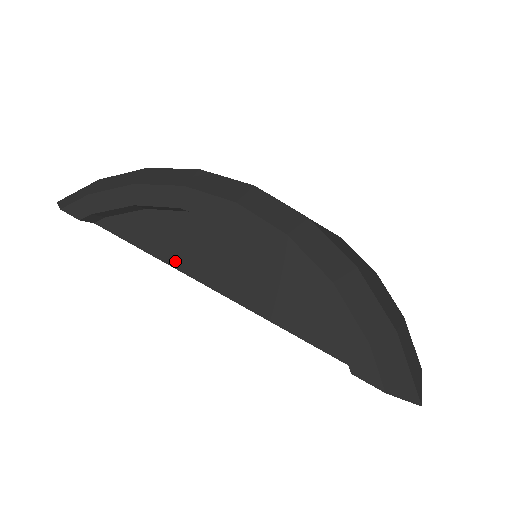
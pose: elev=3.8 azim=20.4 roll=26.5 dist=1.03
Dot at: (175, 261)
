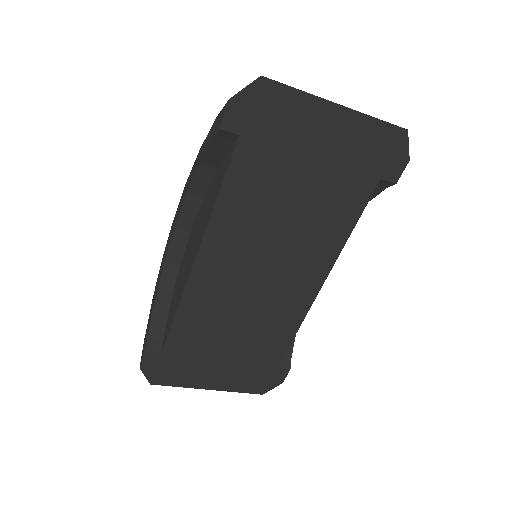
Dot at: (183, 287)
